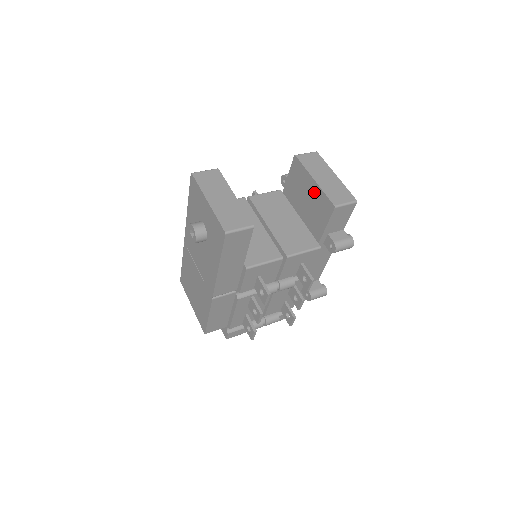
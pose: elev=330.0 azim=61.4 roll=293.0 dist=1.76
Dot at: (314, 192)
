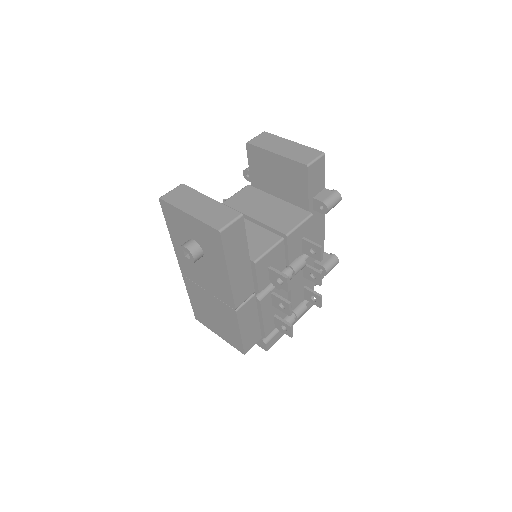
Dot at: (281, 165)
